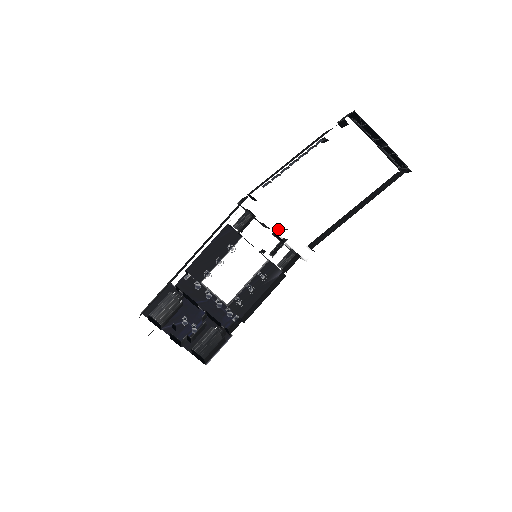
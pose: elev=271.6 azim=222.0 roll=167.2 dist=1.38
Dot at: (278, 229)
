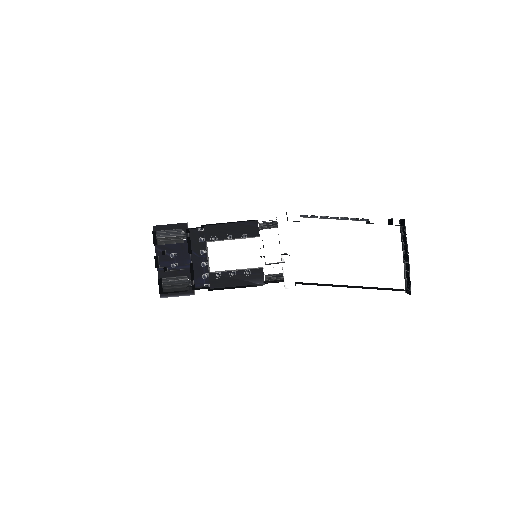
Dot at: occluded
